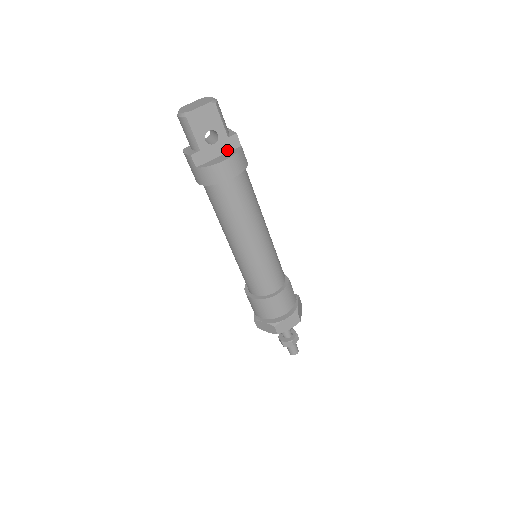
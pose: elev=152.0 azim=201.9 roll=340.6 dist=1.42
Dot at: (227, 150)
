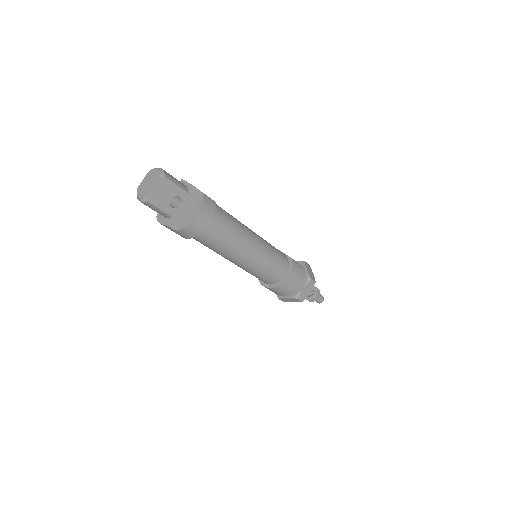
Dot at: (193, 203)
